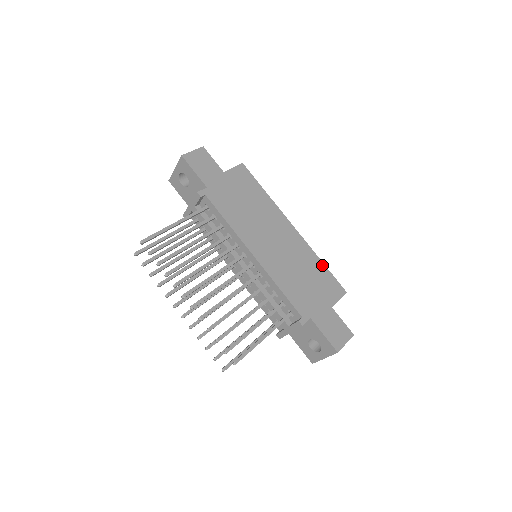
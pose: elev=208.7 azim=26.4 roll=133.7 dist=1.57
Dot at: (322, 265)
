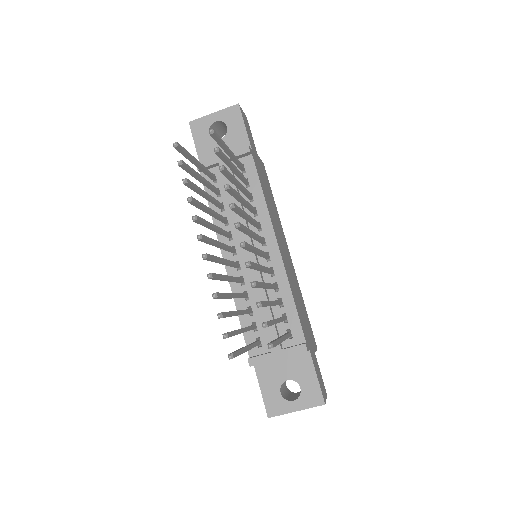
Dot at: occluded
